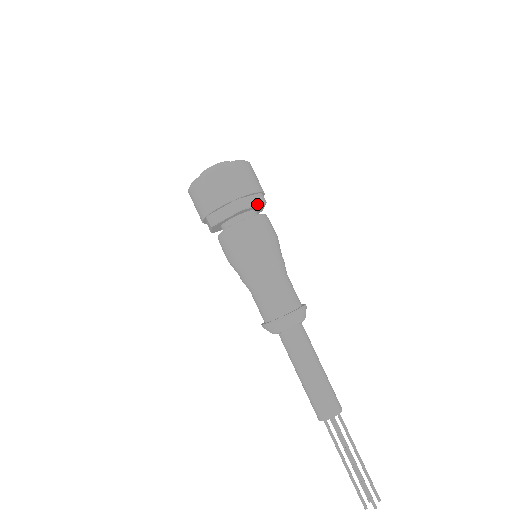
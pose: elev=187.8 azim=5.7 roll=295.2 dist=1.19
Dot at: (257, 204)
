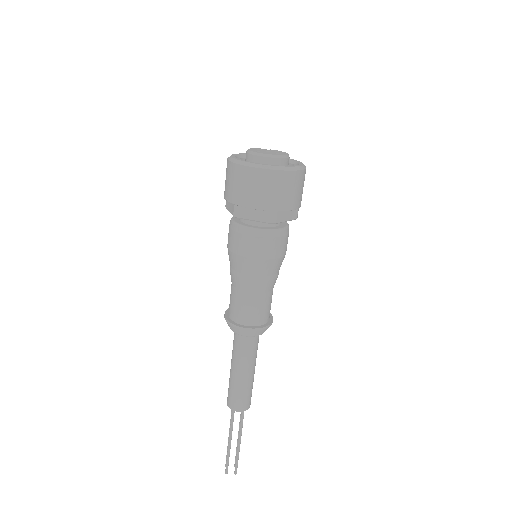
Dot at: (259, 220)
